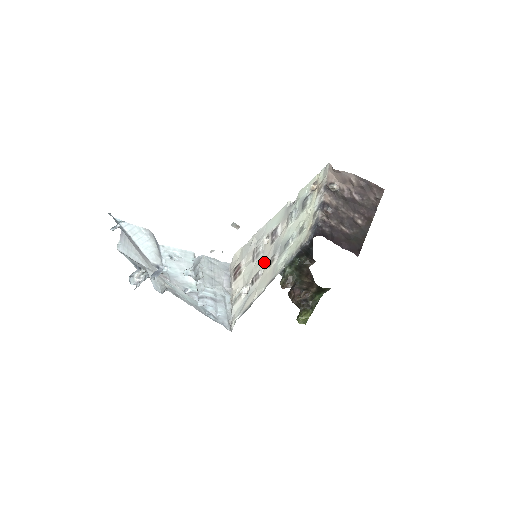
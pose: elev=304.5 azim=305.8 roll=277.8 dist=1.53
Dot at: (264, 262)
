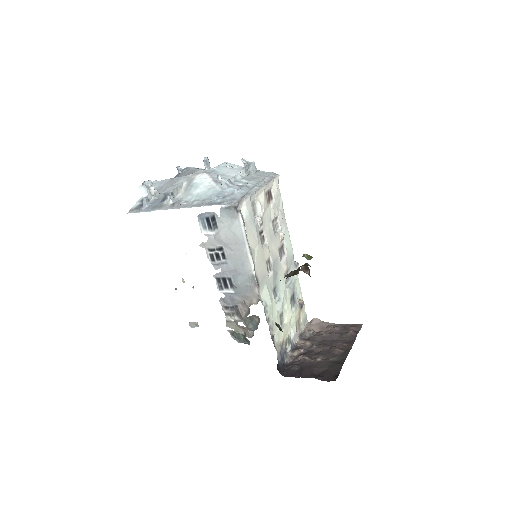
Dot at: (269, 247)
